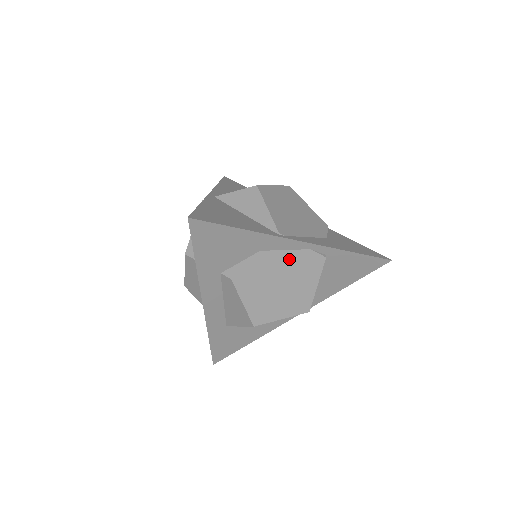
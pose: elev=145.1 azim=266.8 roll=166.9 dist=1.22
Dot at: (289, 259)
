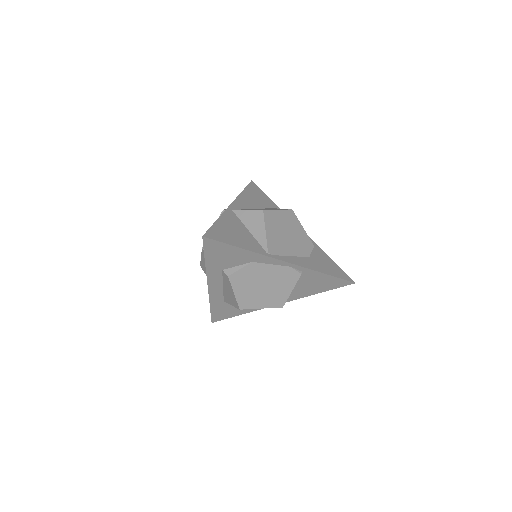
Dot at: (273, 270)
